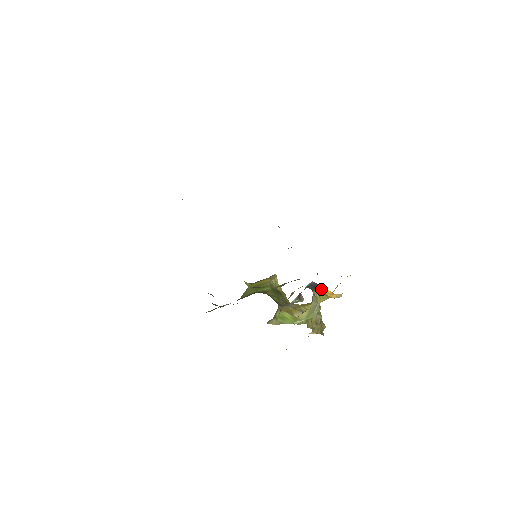
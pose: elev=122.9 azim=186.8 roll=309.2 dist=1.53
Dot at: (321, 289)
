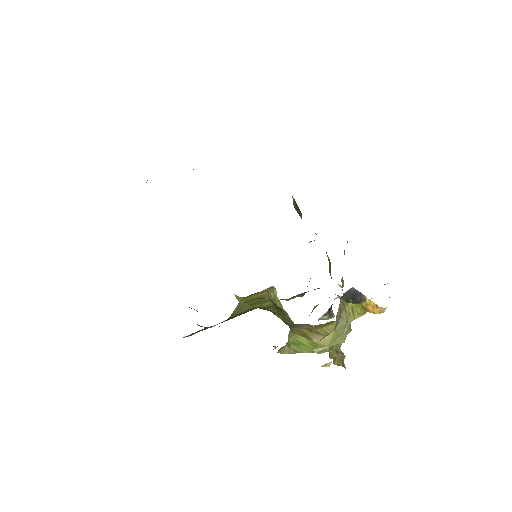
Dot at: (362, 299)
